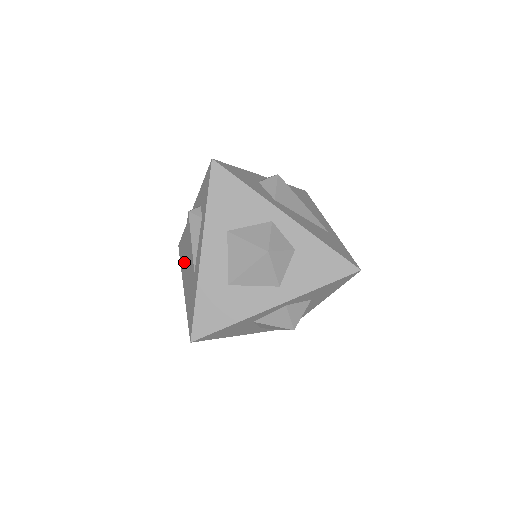
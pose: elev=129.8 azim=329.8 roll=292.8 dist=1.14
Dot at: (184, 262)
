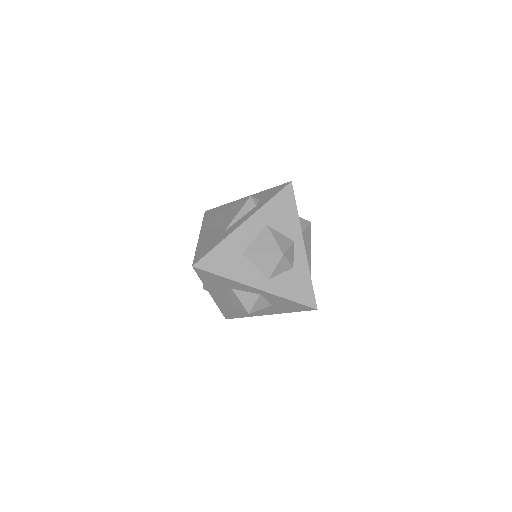
Dot at: (212, 222)
